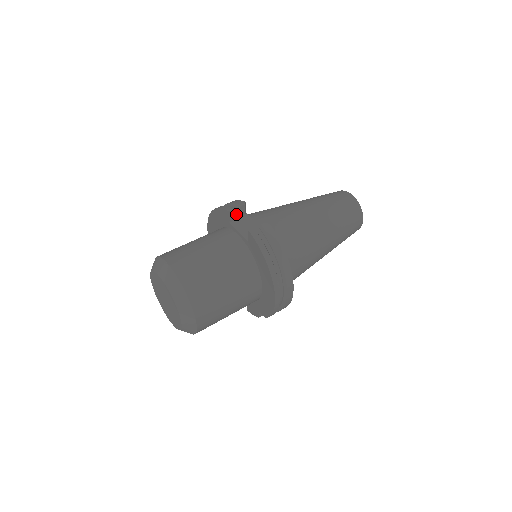
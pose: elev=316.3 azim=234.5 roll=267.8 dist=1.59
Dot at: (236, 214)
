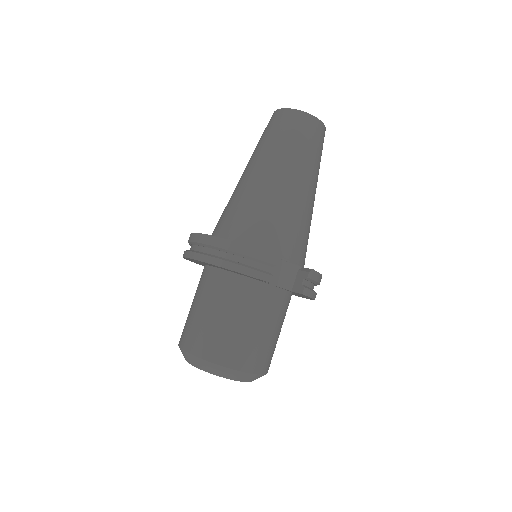
Dot at: (268, 271)
